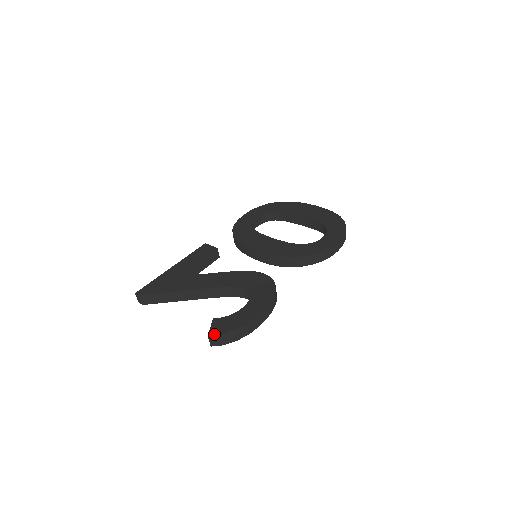
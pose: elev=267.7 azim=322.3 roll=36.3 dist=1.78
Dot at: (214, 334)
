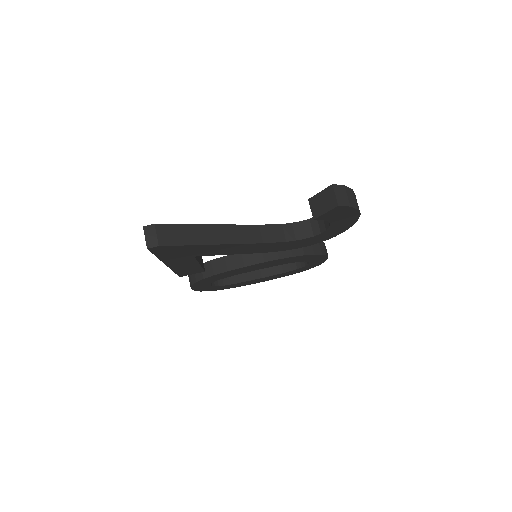
Dot at: (336, 185)
